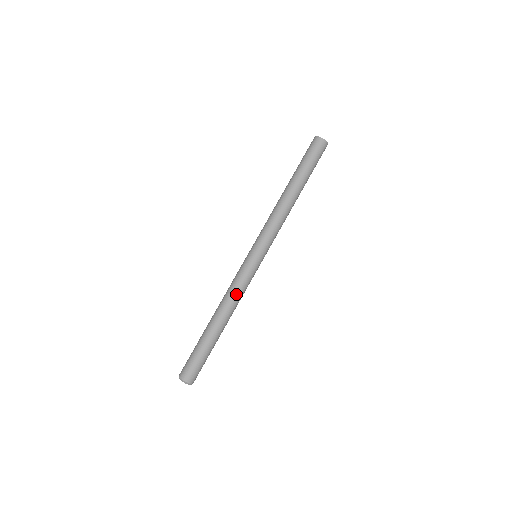
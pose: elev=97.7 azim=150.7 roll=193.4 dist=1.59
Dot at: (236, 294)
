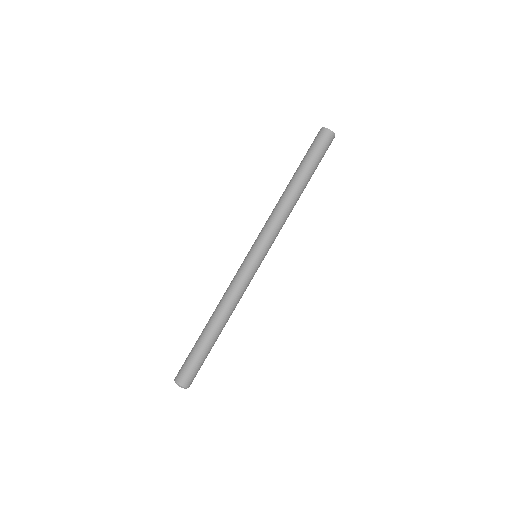
Dot at: (234, 296)
